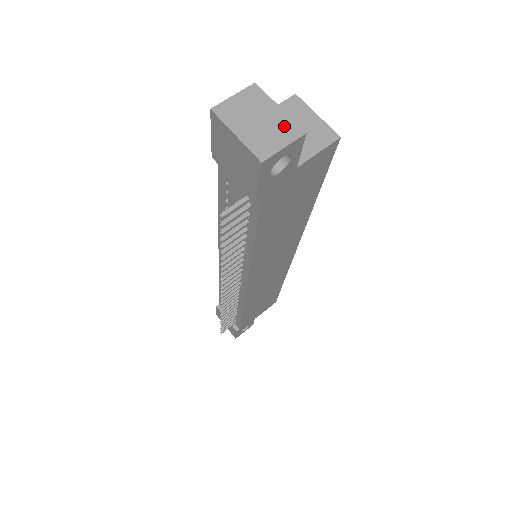
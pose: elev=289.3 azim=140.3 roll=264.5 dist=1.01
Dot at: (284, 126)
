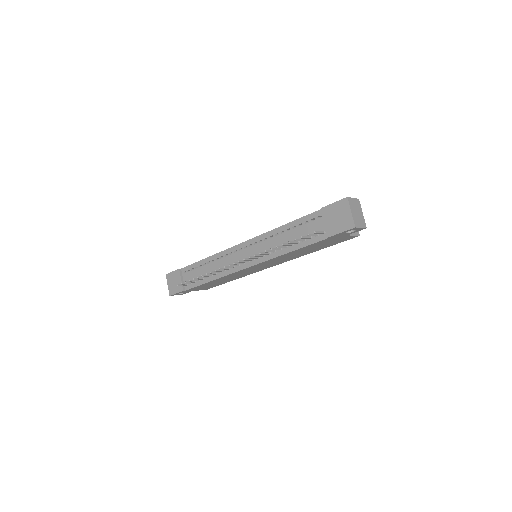
Dot at: (363, 221)
